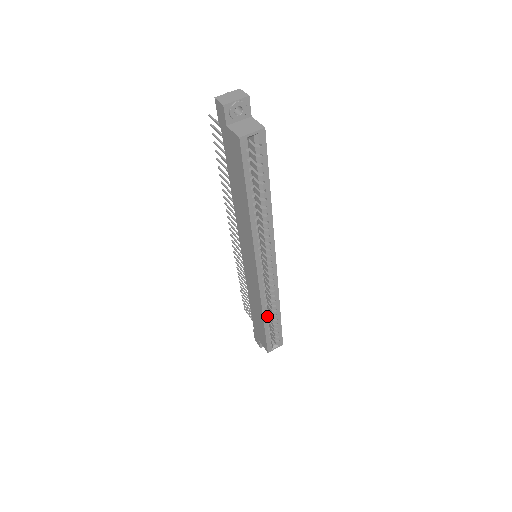
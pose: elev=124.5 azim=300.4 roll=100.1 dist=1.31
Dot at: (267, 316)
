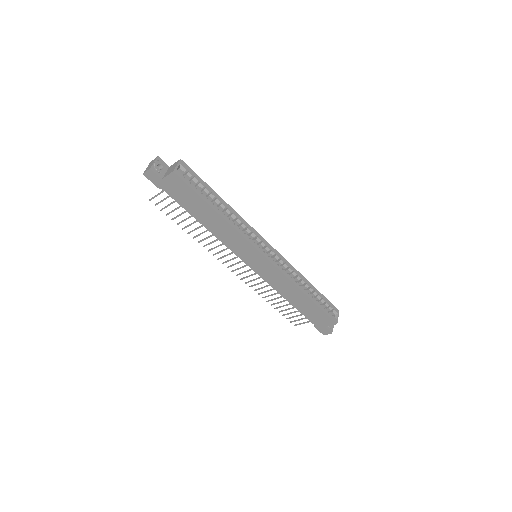
Dot at: (305, 291)
